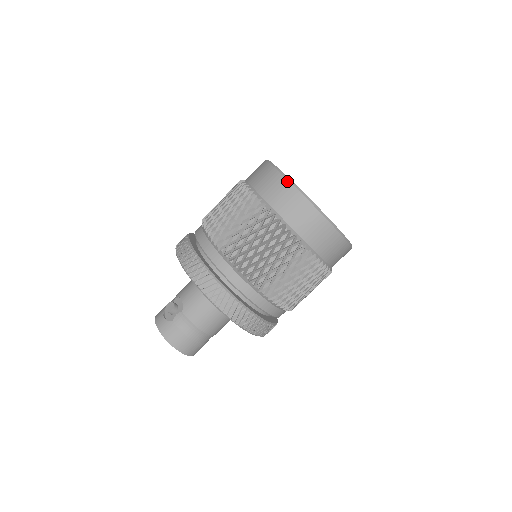
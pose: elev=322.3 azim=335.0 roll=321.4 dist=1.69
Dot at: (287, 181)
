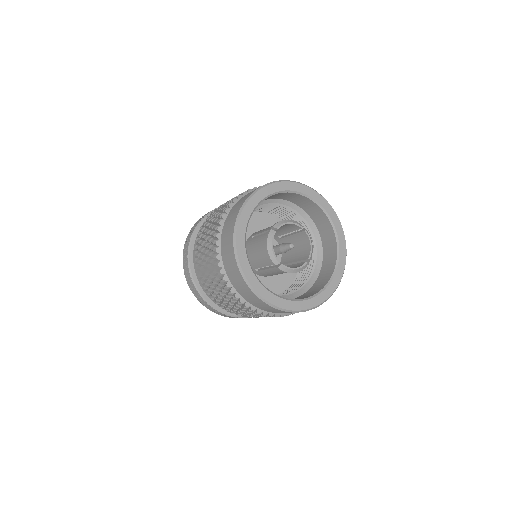
Dot at: (236, 218)
